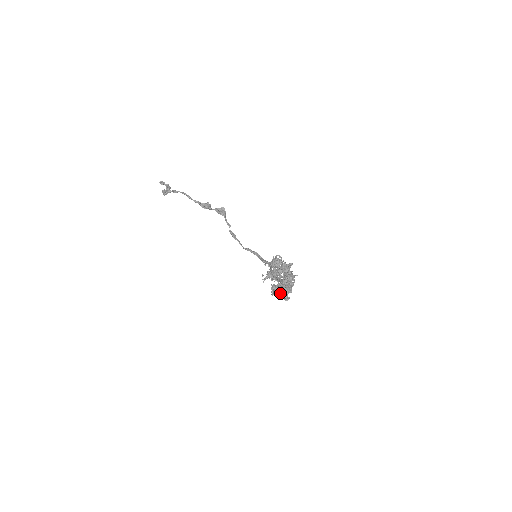
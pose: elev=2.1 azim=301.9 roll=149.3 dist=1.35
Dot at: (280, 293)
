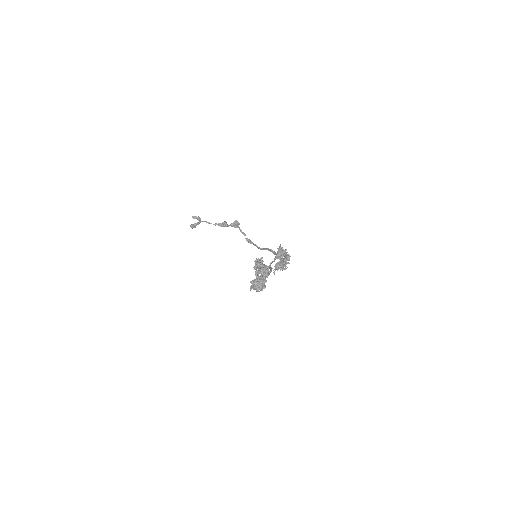
Dot at: (255, 287)
